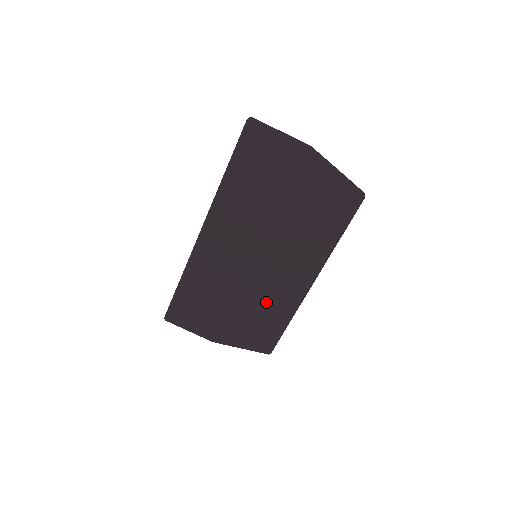
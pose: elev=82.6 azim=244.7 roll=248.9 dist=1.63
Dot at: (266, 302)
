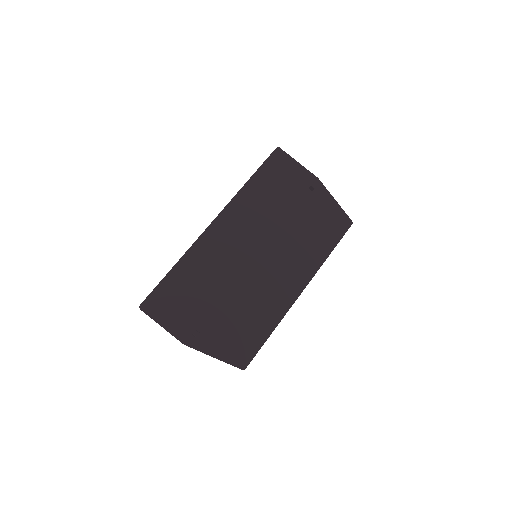
Dot at: (255, 304)
